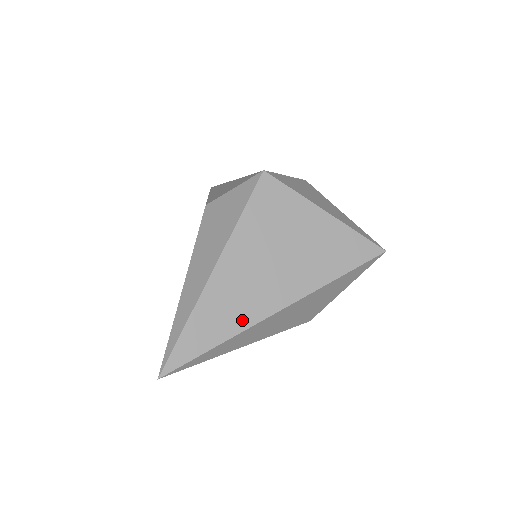
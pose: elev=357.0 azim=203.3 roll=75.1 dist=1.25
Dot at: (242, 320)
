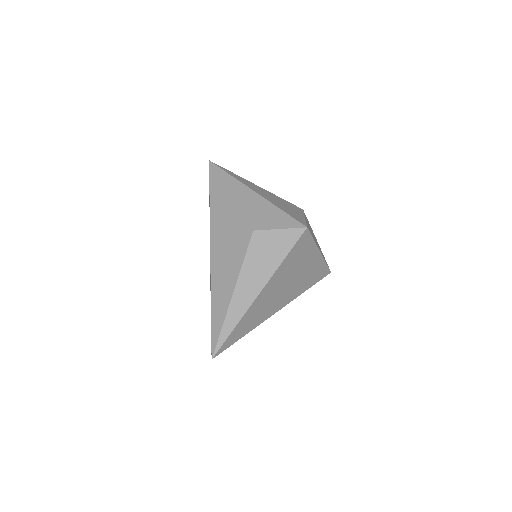
Dot at: (261, 319)
